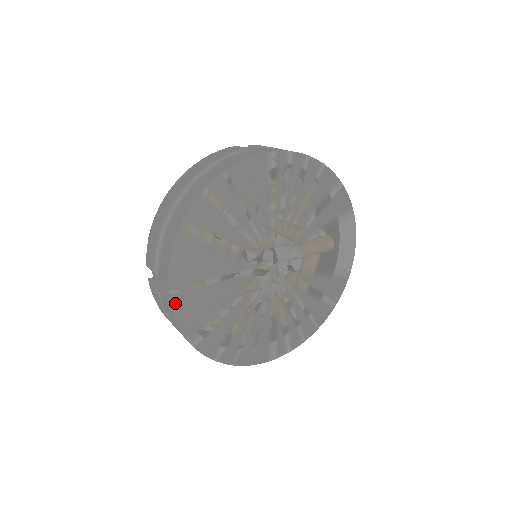
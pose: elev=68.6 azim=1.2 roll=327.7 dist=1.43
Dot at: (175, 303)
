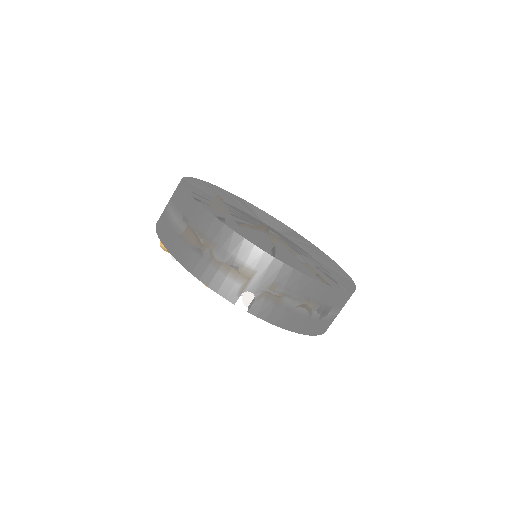
Dot at: (285, 263)
